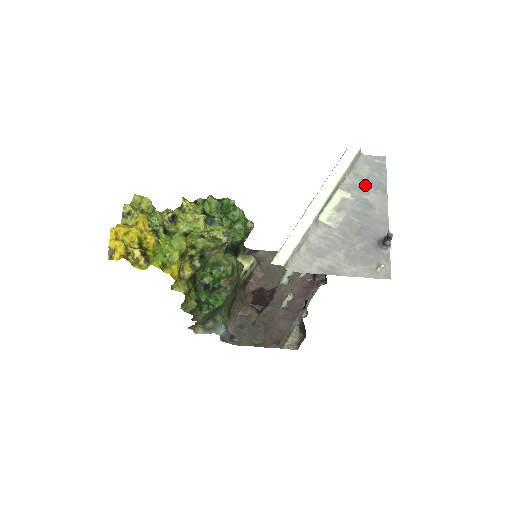
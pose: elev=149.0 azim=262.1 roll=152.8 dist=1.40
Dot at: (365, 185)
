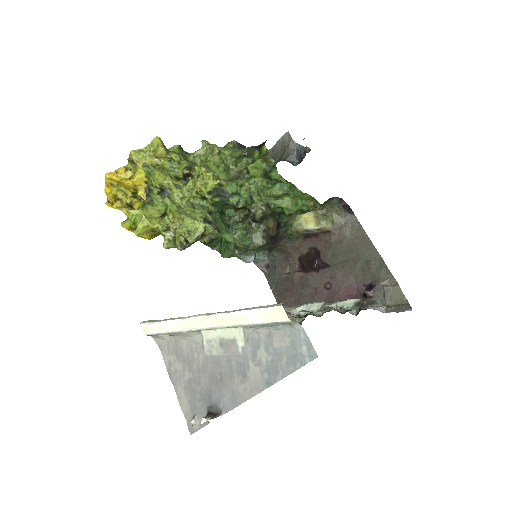
Dot at: (263, 355)
